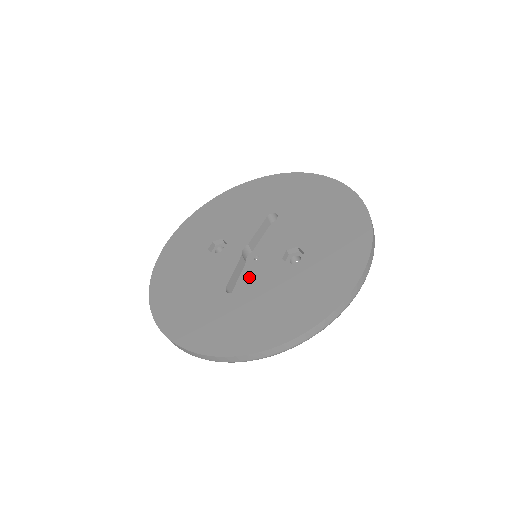
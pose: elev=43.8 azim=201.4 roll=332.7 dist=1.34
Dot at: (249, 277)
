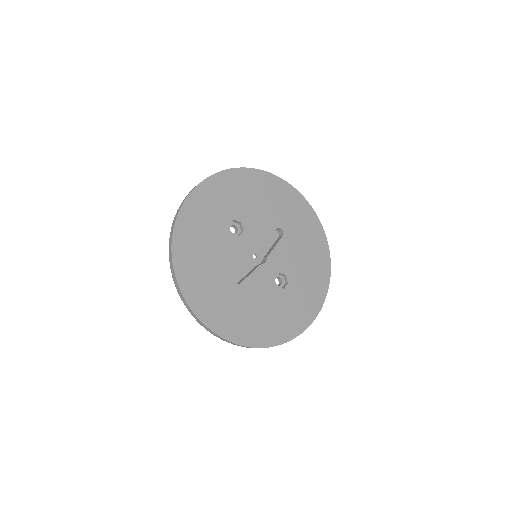
Dot at: (251, 278)
